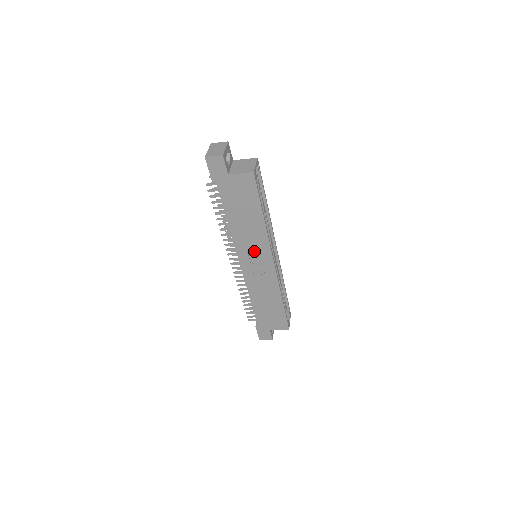
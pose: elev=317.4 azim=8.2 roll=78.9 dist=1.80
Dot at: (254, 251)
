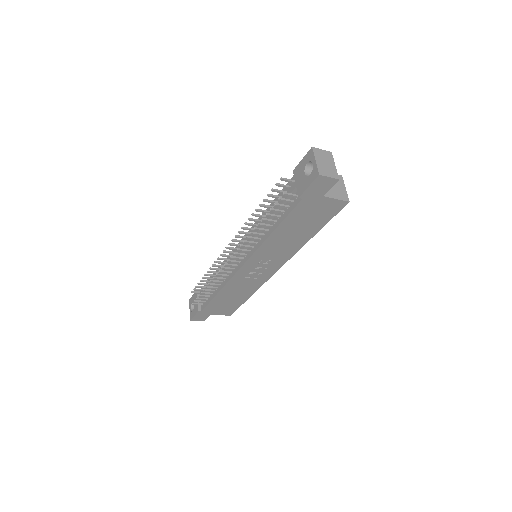
Dot at: (269, 258)
